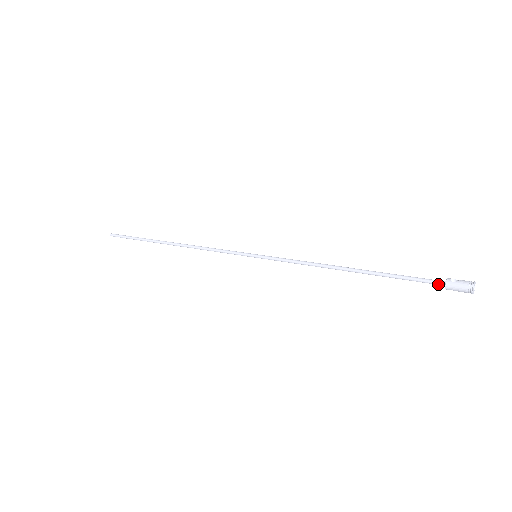
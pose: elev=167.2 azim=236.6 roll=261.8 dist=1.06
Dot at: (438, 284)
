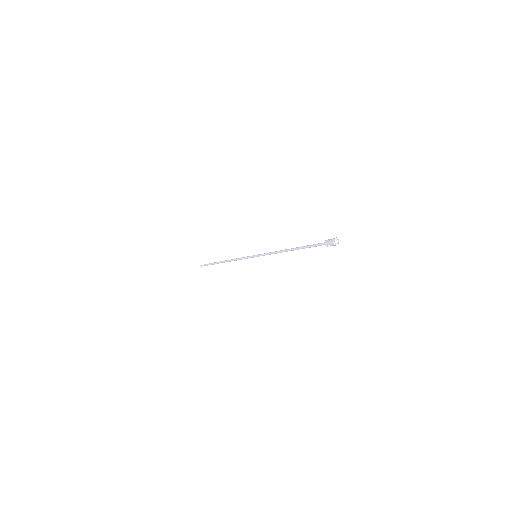
Dot at: (323, 244)
